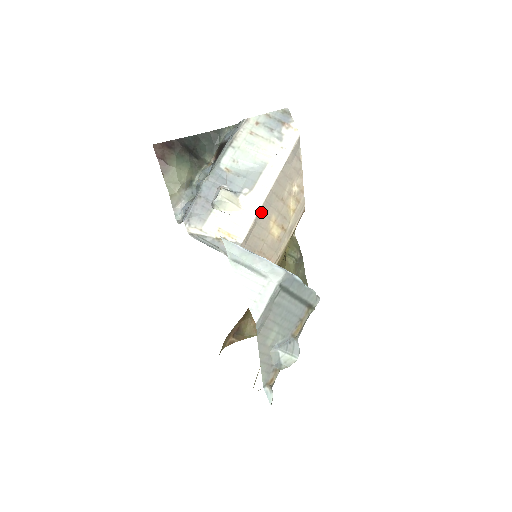
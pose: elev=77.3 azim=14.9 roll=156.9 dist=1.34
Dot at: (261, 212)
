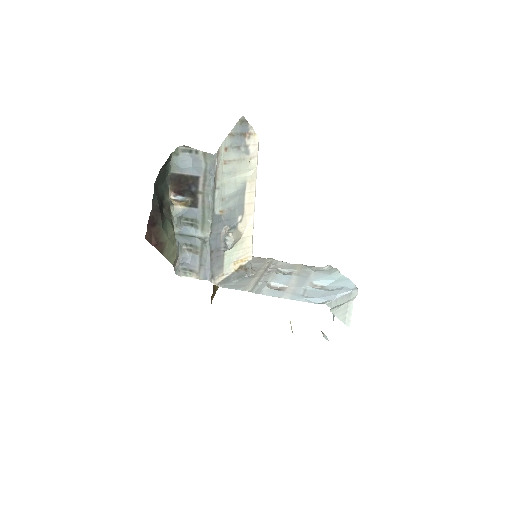
Dot at: (252, 224)
